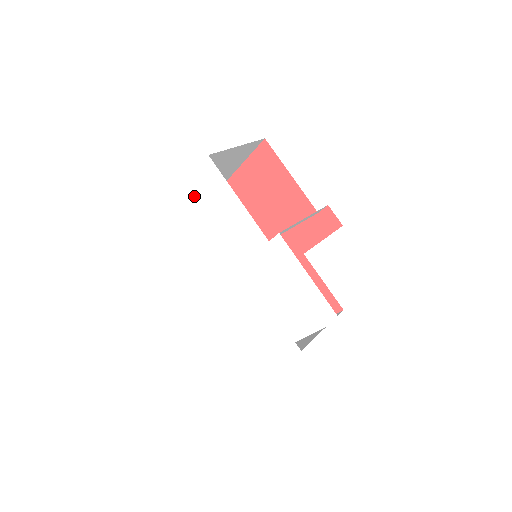
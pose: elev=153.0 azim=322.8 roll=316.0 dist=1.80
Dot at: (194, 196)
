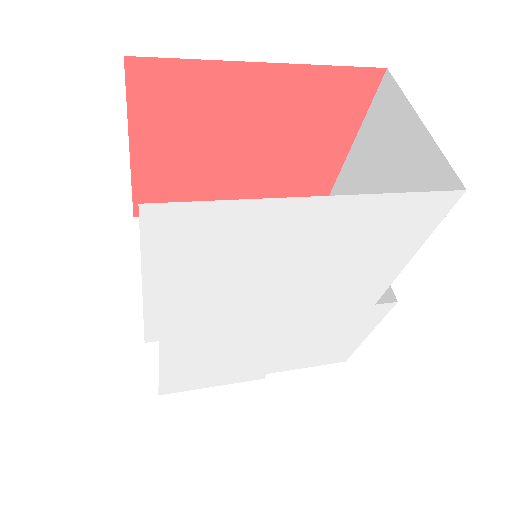
Dot at: (353, 219)
